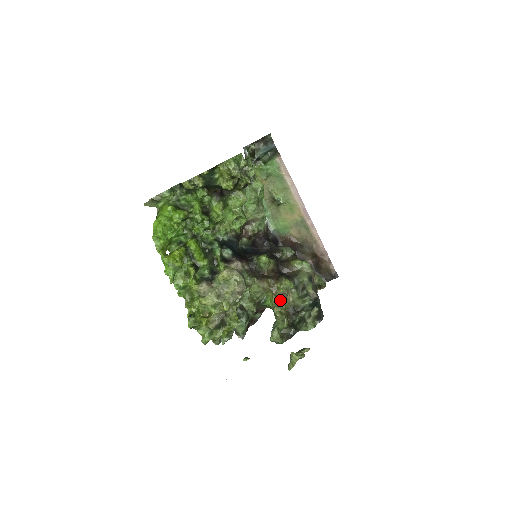
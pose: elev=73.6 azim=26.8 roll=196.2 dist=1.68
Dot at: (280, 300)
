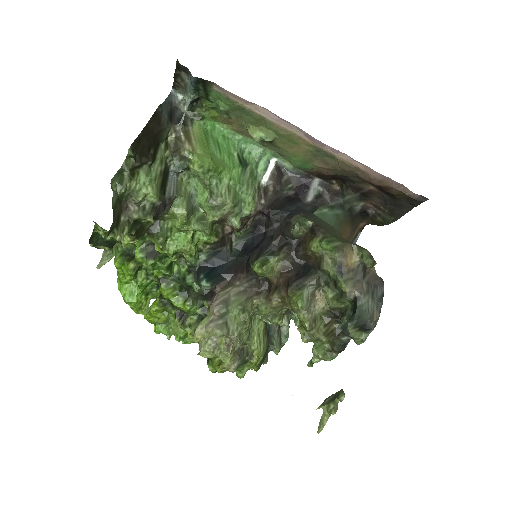
Dot at: (300, 319)
